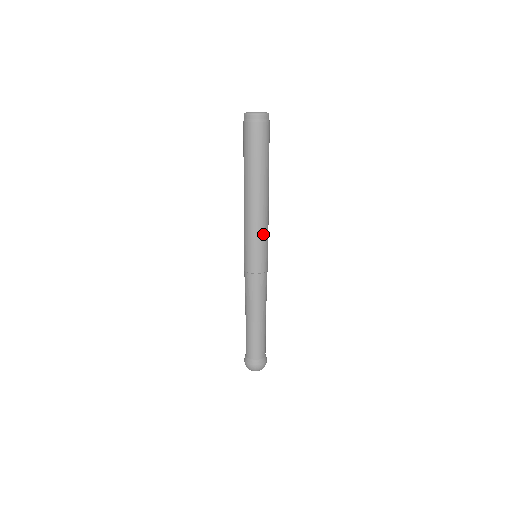
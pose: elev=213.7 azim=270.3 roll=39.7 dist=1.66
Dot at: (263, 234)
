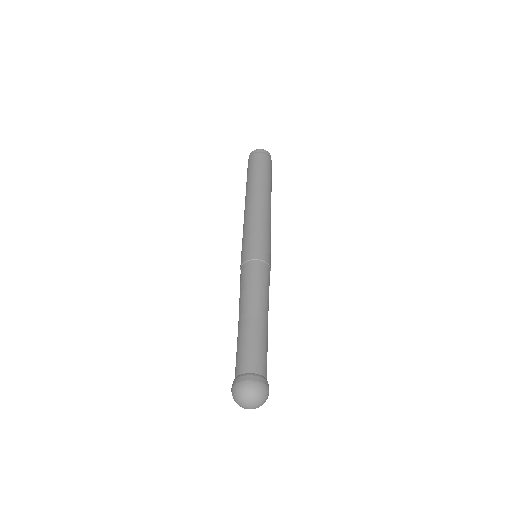
Dot at: (266, 227)
